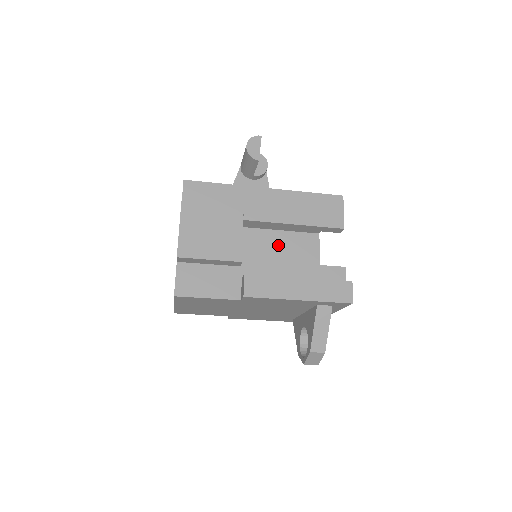
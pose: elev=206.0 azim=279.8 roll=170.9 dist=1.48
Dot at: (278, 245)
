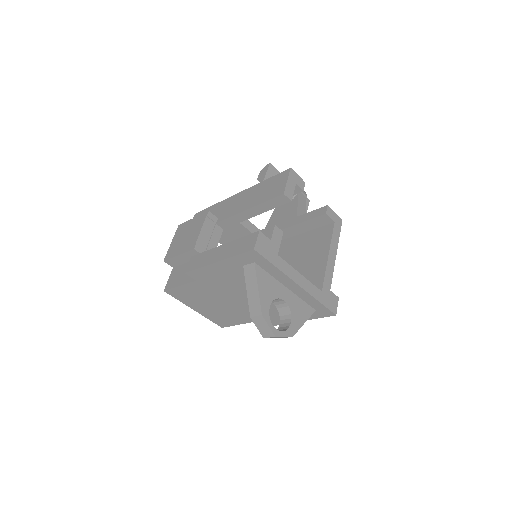
Dot at: (297, 247)
